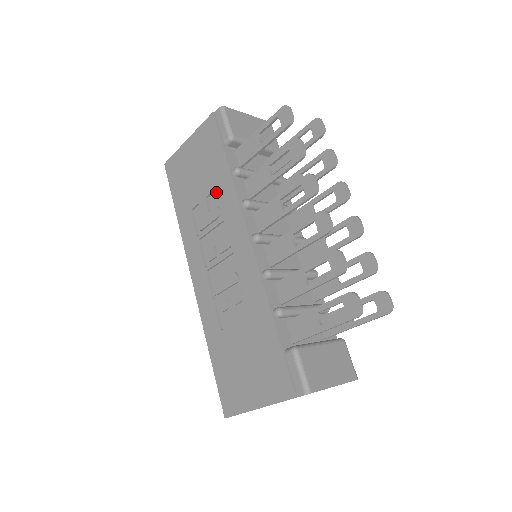
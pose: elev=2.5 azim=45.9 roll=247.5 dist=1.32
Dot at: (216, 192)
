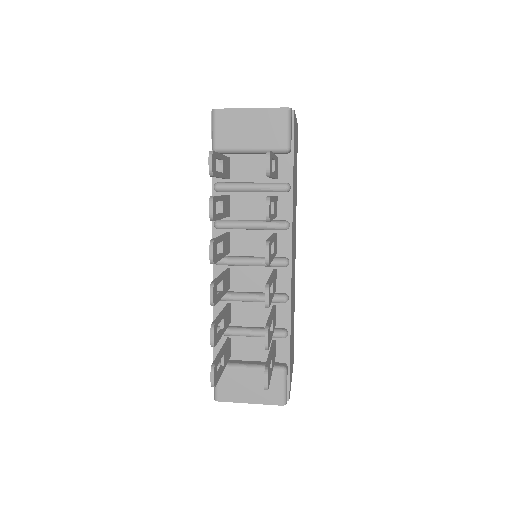
Dot at: occluded
